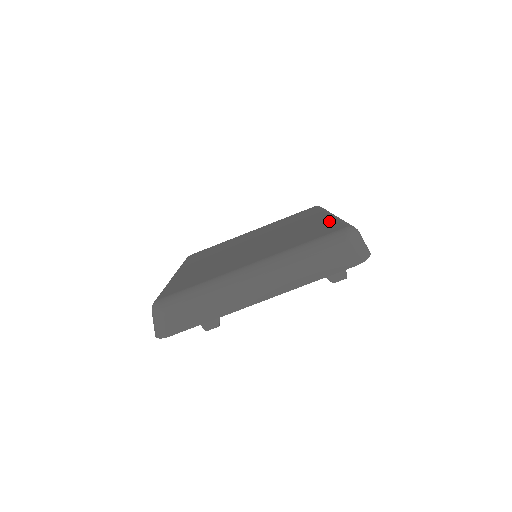
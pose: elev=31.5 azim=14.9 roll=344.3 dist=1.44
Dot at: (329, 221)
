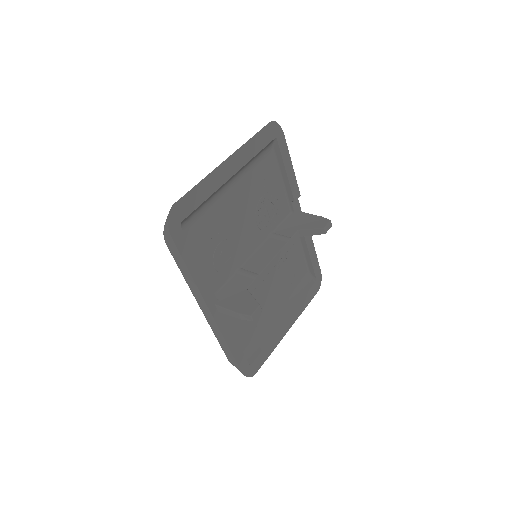
Dot at: occluded
